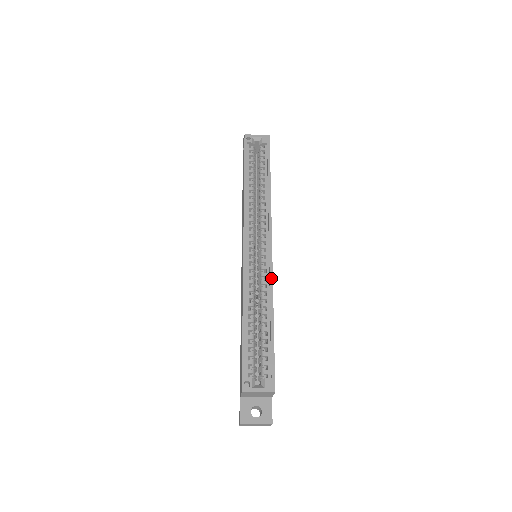
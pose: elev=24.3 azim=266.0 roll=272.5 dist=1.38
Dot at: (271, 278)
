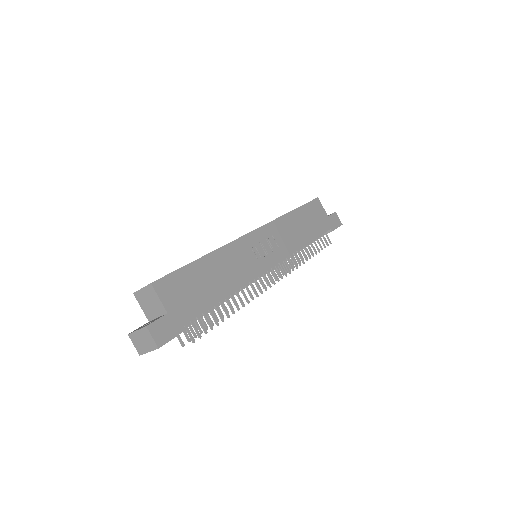
Dot at: occluded
